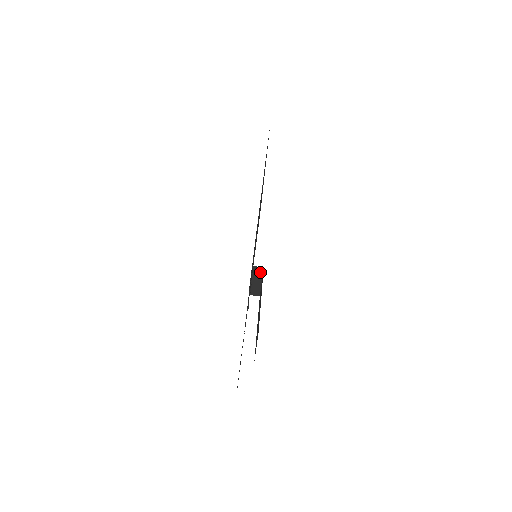
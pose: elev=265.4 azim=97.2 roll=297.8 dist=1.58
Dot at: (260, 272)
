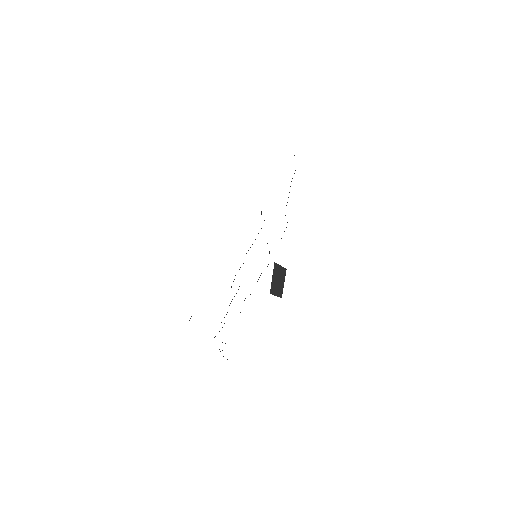
Dot at: (283, 272)
